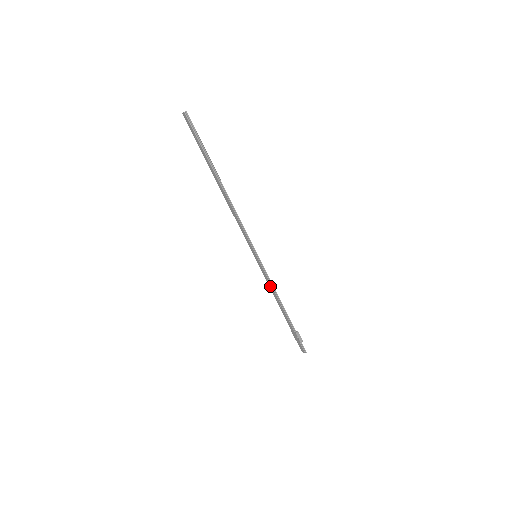
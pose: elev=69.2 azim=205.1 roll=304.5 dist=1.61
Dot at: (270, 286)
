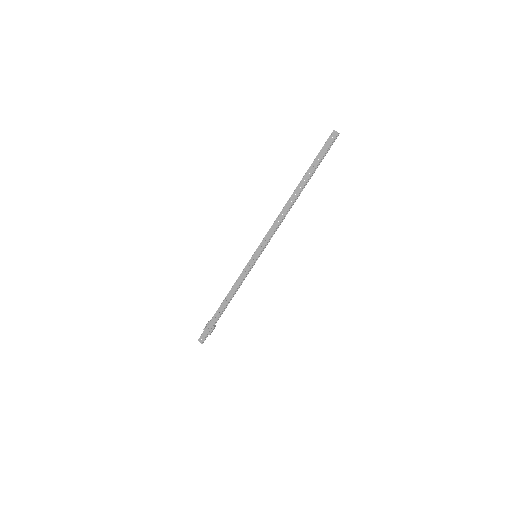
Dot at: (239, 282)
